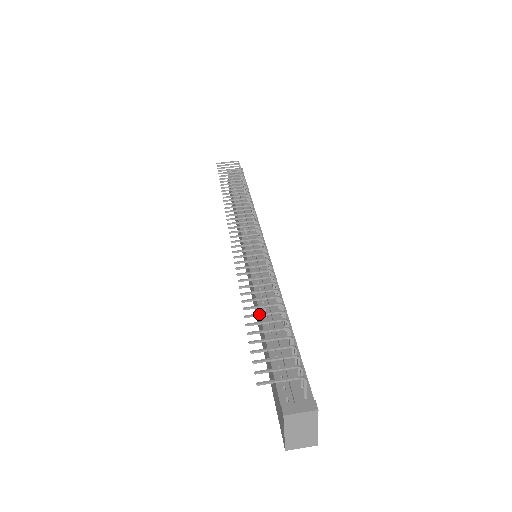
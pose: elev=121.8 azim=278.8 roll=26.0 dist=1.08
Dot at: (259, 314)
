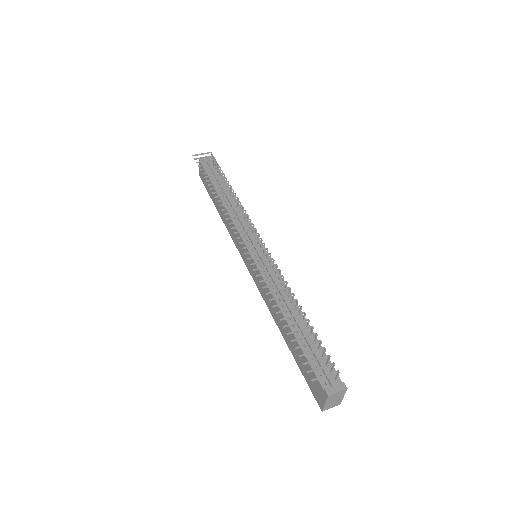
Dot at: (293, 324)
